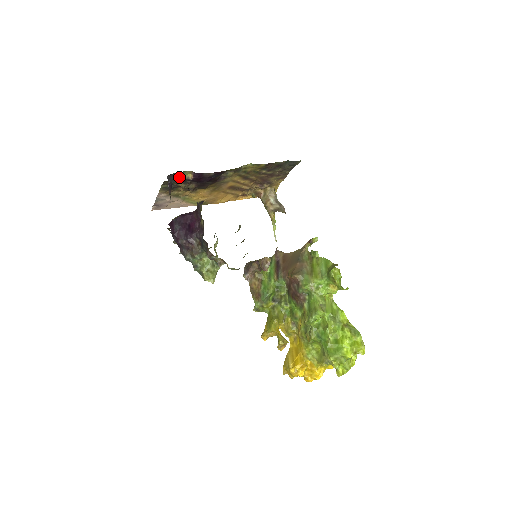
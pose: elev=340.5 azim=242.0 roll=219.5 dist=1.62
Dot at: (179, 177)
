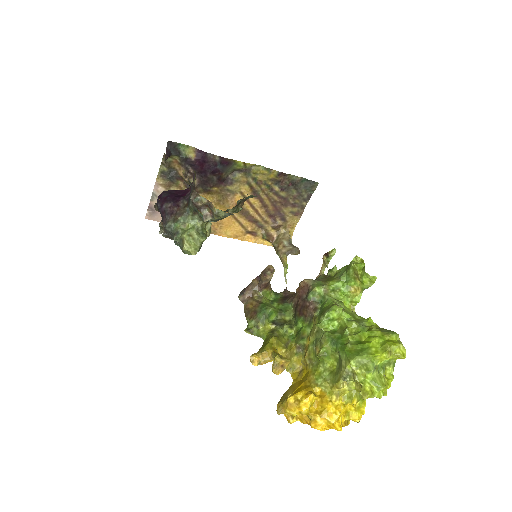
Dot at: (180, 152)
